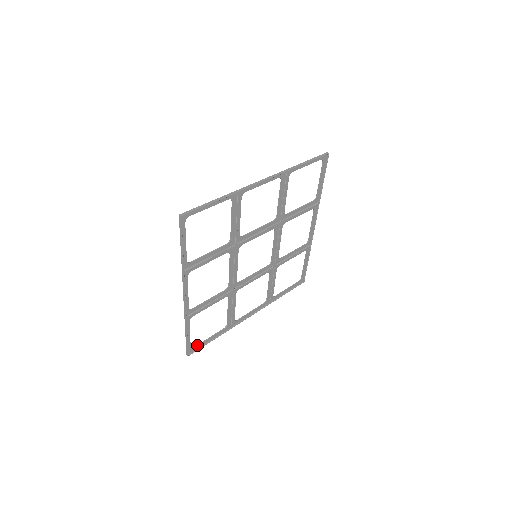
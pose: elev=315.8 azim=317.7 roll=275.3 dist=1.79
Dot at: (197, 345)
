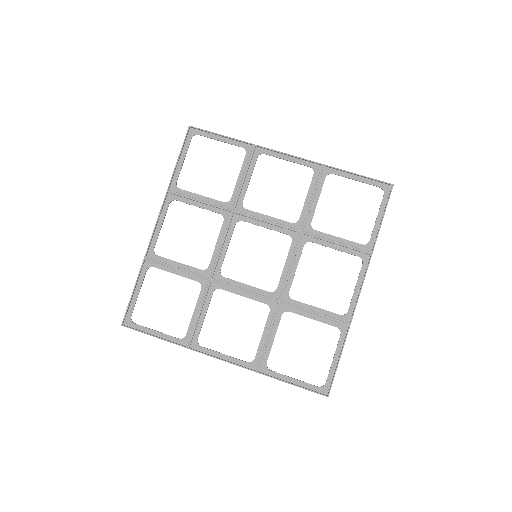
Dot at: occluded
